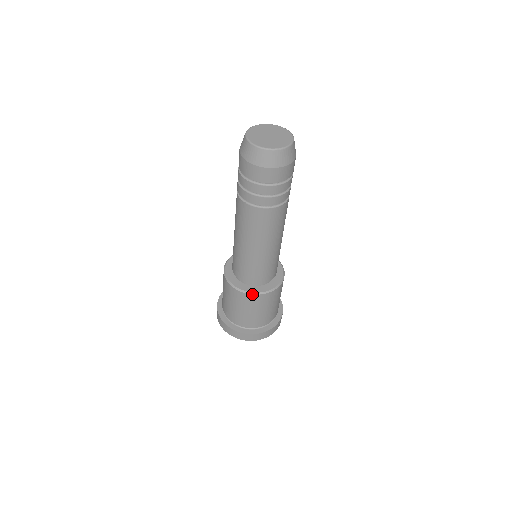
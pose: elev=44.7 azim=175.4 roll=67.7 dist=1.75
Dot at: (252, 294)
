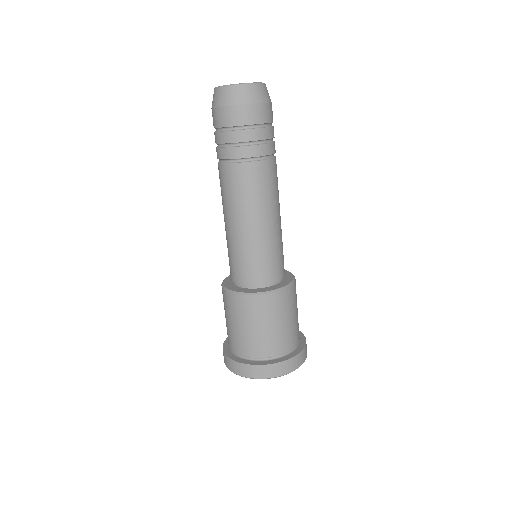
Dot at: (282, 289)
